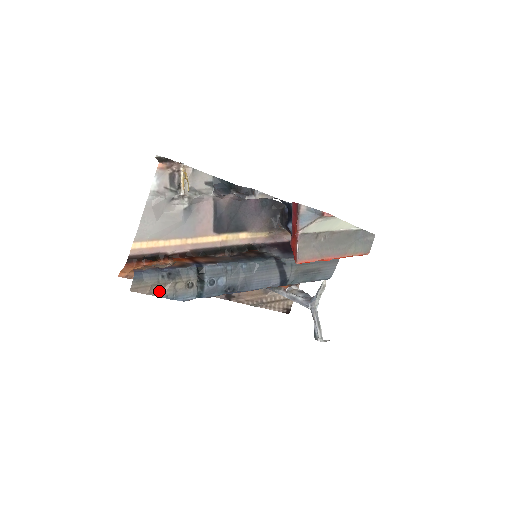
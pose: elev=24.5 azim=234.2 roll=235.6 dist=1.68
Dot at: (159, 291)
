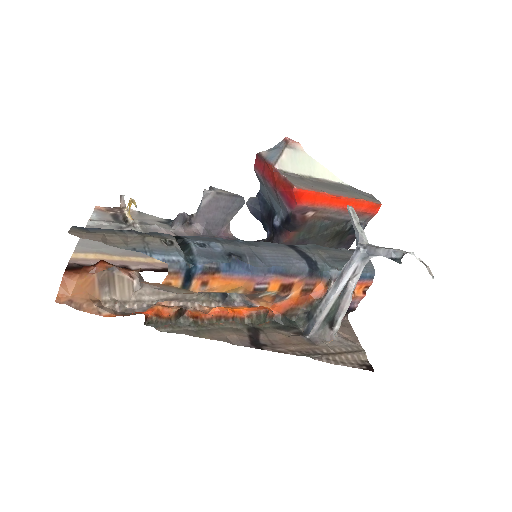
Dot at: (119, 243)
